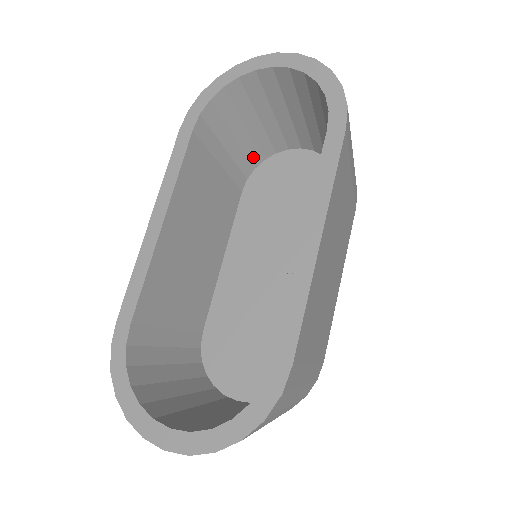
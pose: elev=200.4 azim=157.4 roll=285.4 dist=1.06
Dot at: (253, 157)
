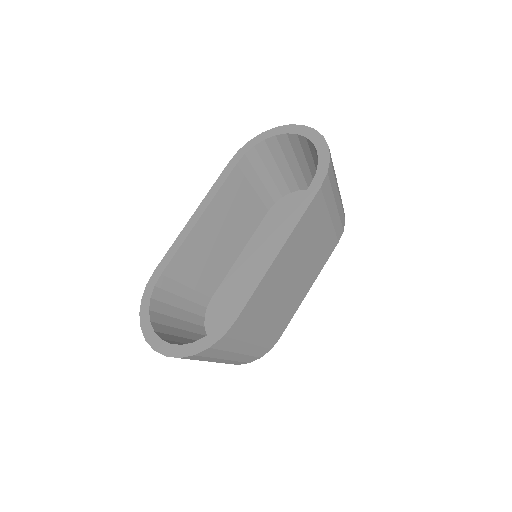
Dot at: (282, 189)
